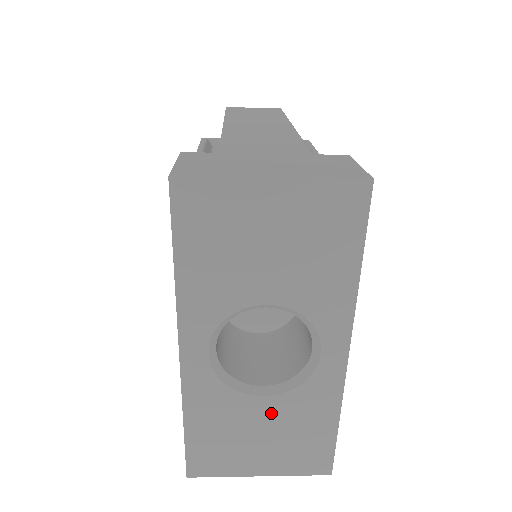
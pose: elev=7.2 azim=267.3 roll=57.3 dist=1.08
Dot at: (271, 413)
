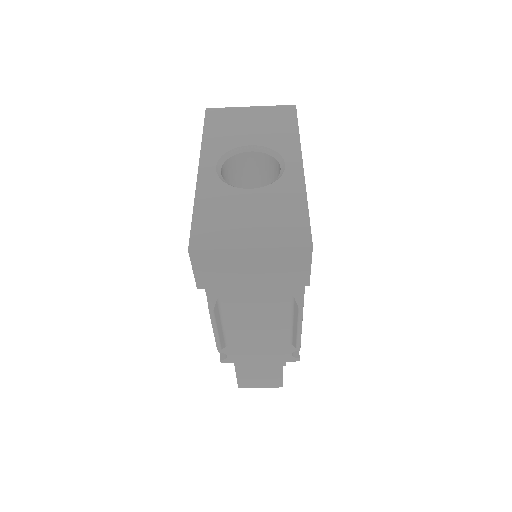
Dot at: (257, 199)
